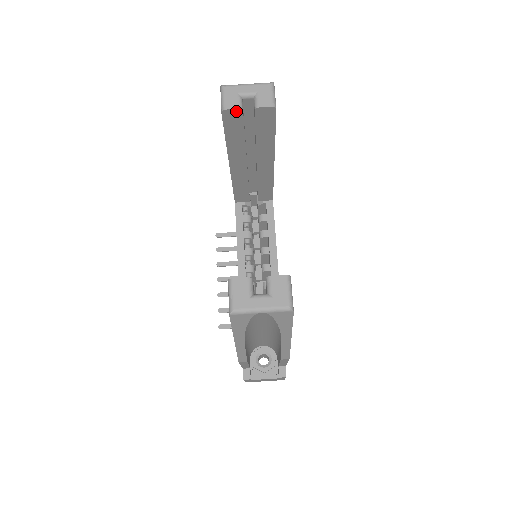
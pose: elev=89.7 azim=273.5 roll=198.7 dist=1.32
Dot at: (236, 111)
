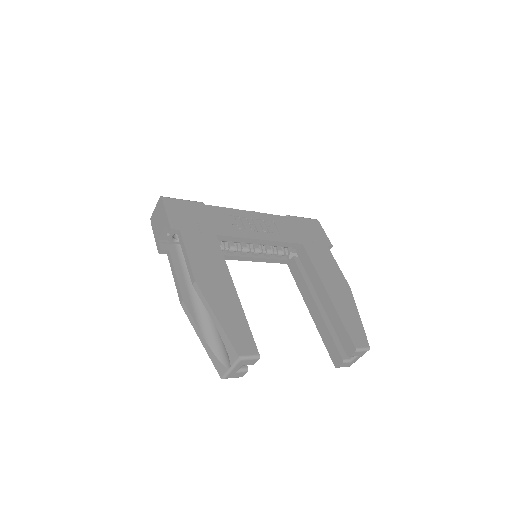
Dot at: (245, 370)
